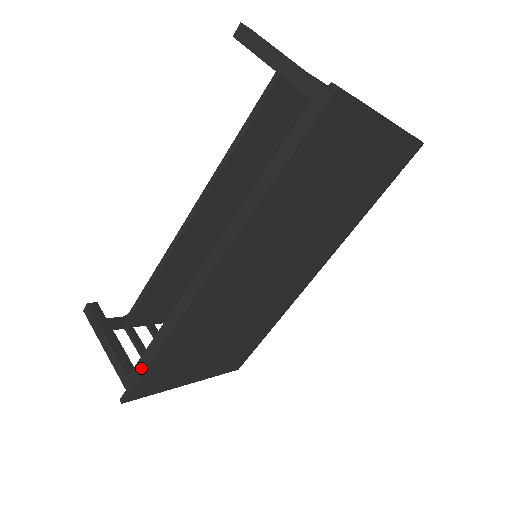
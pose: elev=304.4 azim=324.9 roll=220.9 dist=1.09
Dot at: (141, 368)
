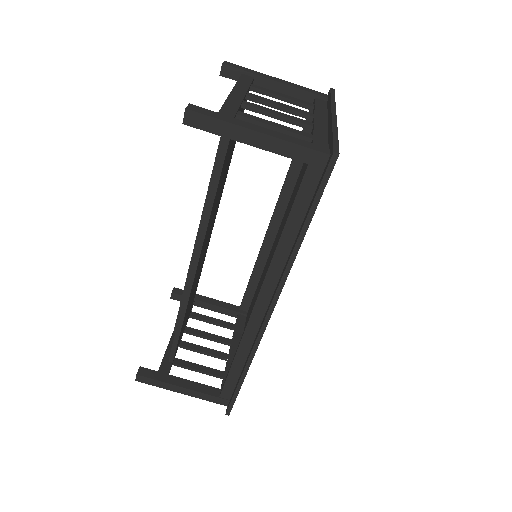
Dot at: (236, 390)
